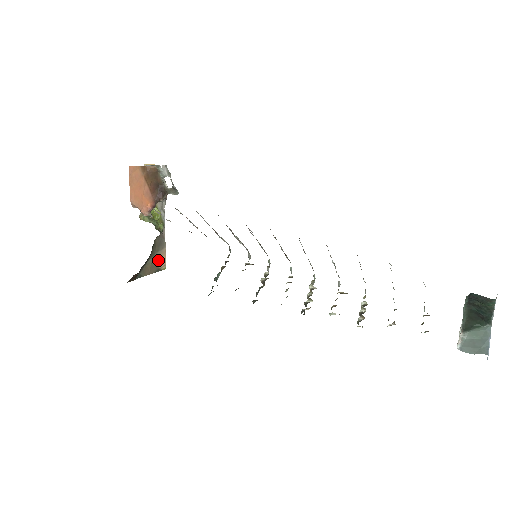
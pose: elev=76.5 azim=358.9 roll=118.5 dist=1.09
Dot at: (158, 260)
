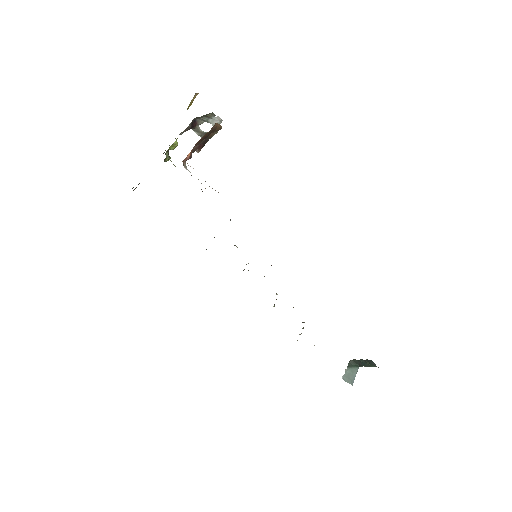
Dot at: occluded
